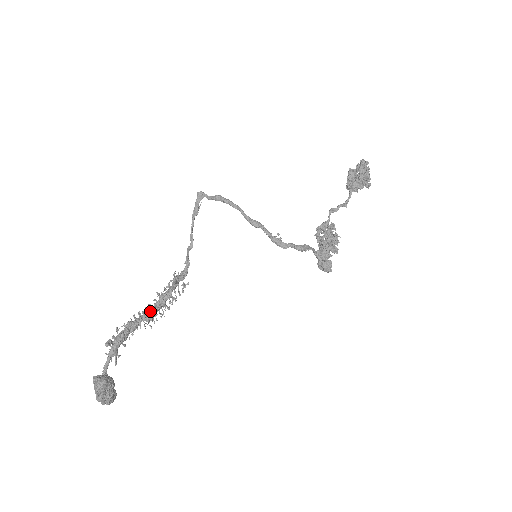
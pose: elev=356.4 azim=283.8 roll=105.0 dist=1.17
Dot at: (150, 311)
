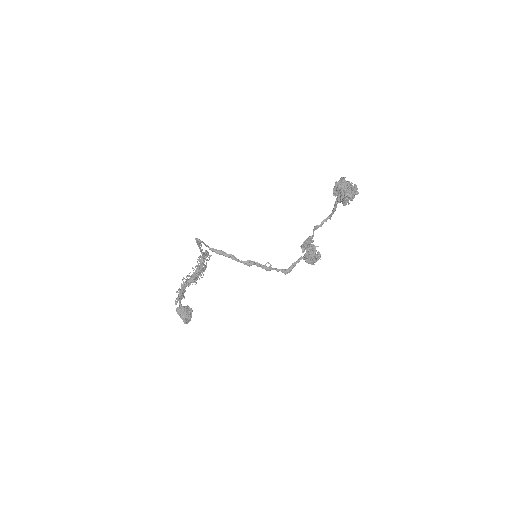
Dot at: occluded
